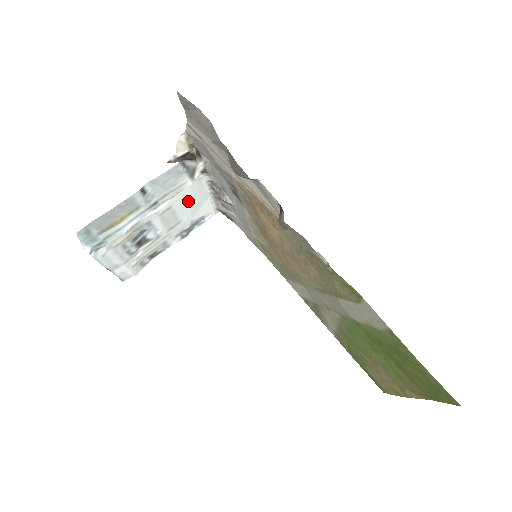
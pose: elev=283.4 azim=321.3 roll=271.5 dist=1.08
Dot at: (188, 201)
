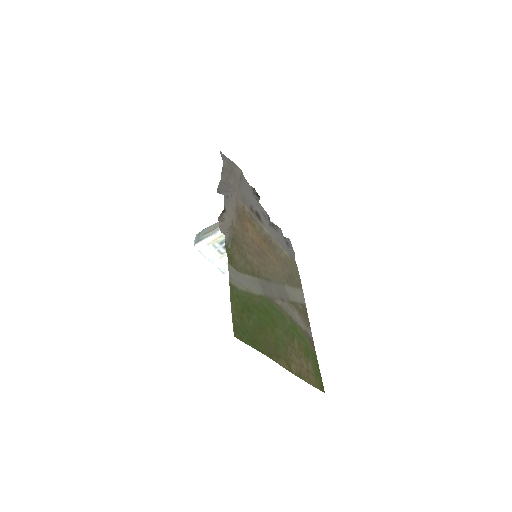
Dot at: occluded
